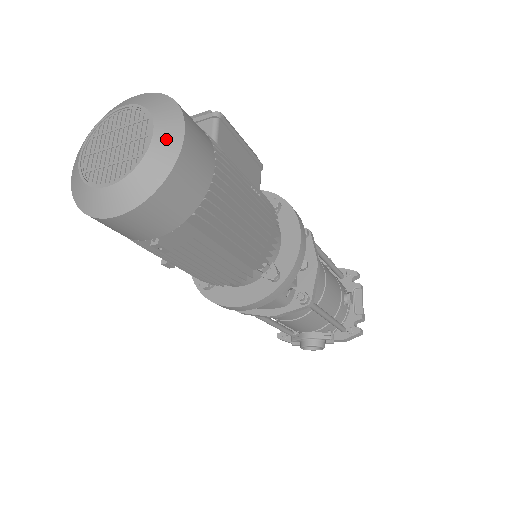
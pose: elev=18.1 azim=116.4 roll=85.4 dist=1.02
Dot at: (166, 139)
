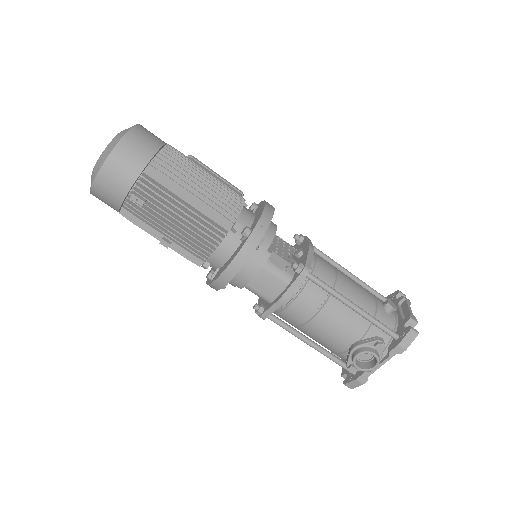
Dot at: (126, 130)
